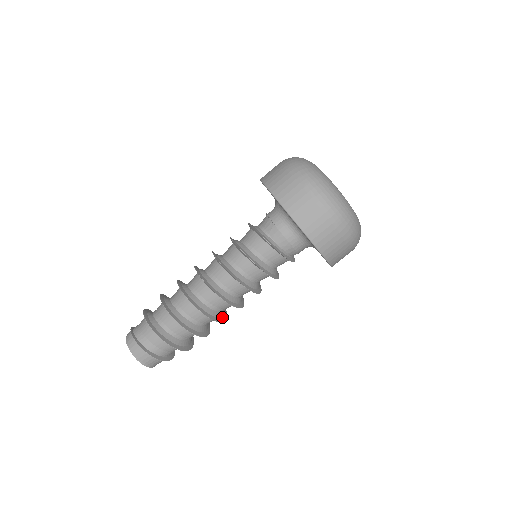
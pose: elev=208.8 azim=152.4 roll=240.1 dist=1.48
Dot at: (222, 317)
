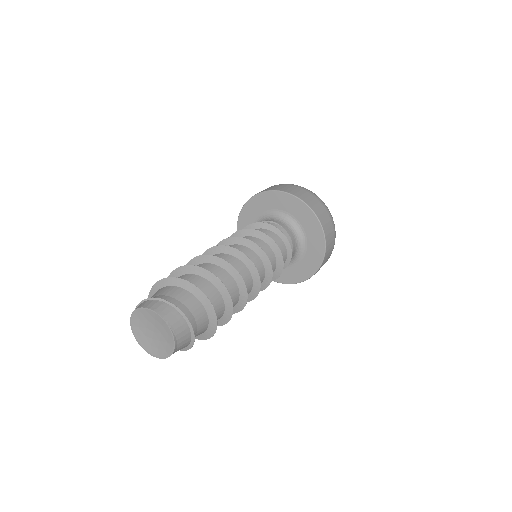
Dot at: (238, 306)
